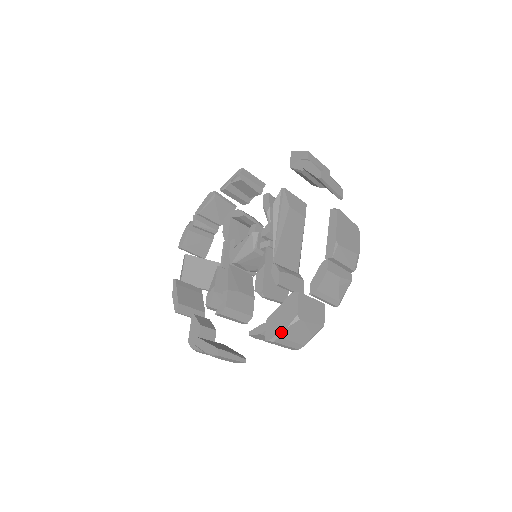
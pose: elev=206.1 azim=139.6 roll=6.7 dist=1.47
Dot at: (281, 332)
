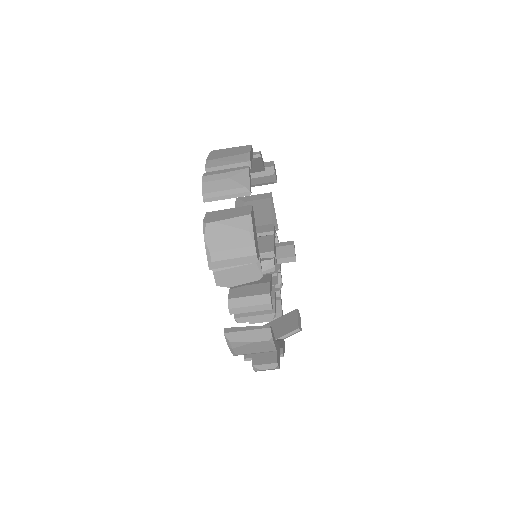
Dot at: (206, 247)
